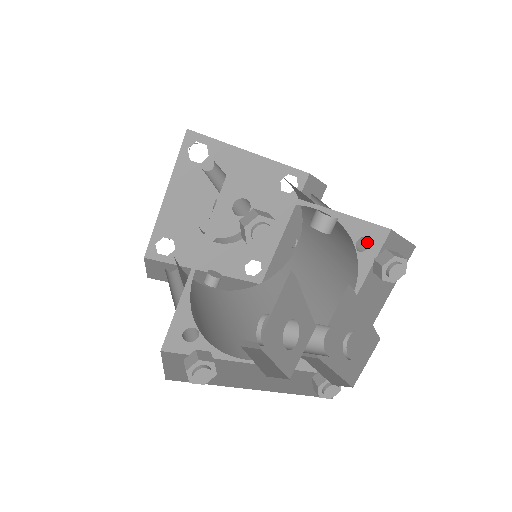
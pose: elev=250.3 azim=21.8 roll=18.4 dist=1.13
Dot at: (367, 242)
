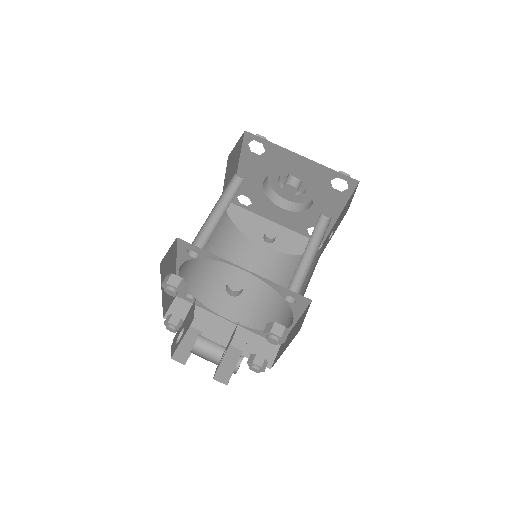
Dot at: occluded
